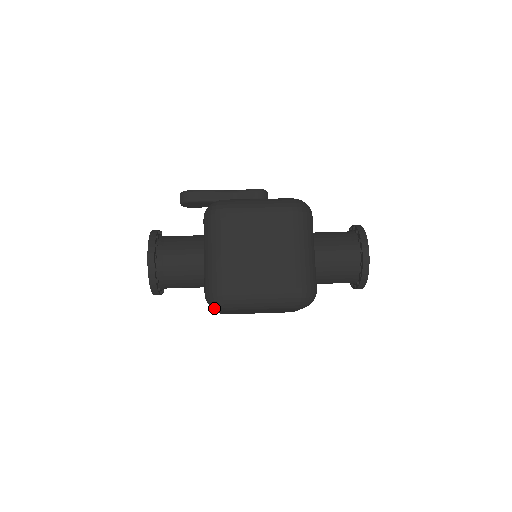
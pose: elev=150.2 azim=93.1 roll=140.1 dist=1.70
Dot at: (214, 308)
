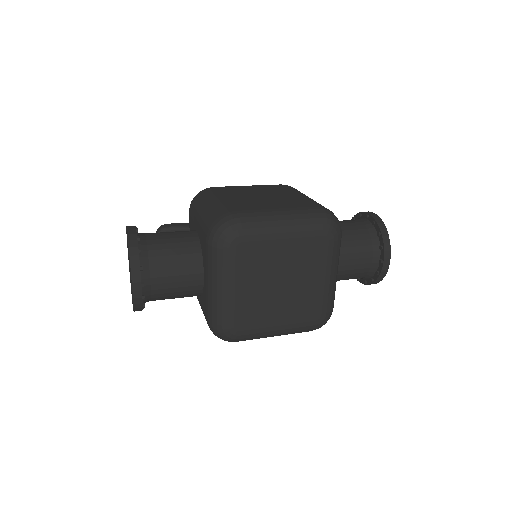
Dot at: (223, 242)
